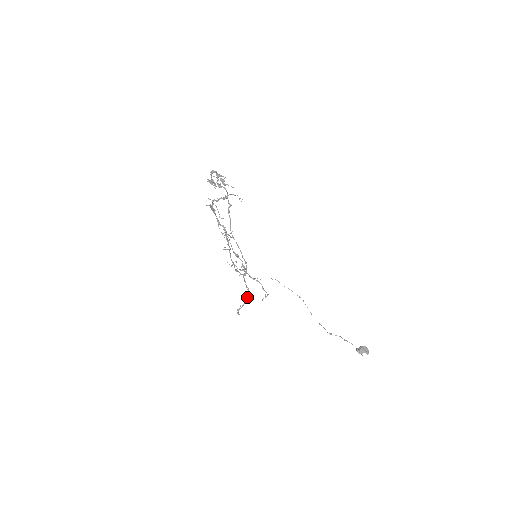
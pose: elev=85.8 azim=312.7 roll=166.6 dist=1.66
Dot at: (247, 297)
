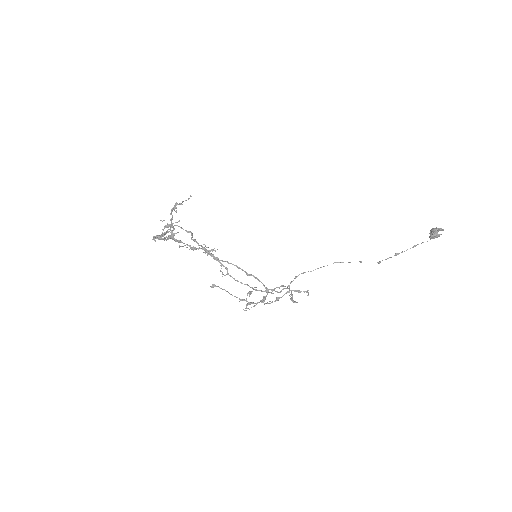
Dot at: occluded
